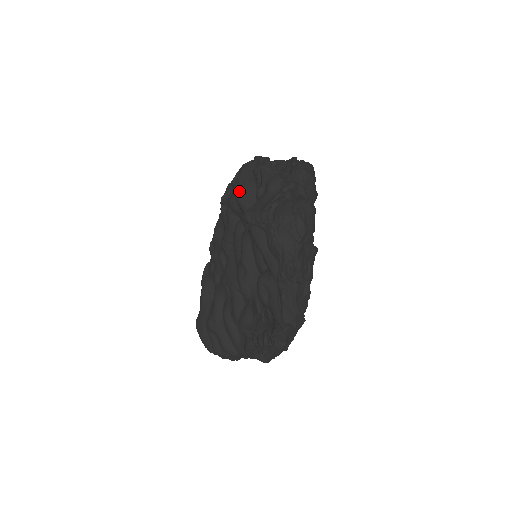
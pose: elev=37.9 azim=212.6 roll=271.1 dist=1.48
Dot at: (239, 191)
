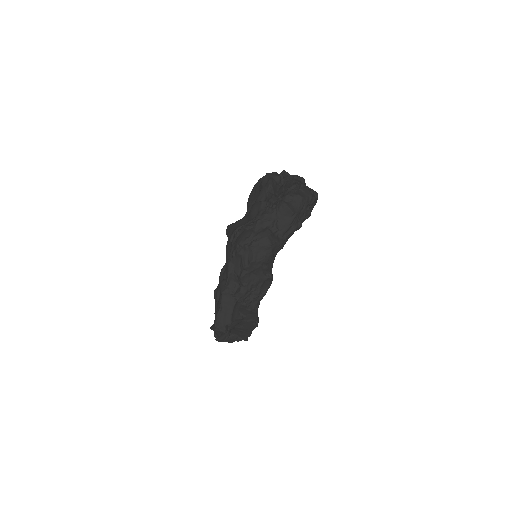
Dot at: (249, 199)
